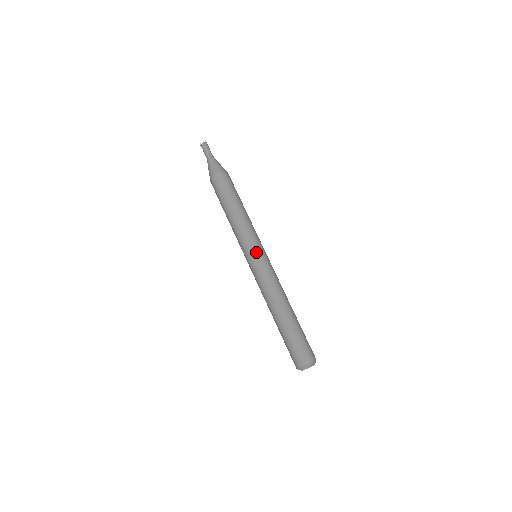
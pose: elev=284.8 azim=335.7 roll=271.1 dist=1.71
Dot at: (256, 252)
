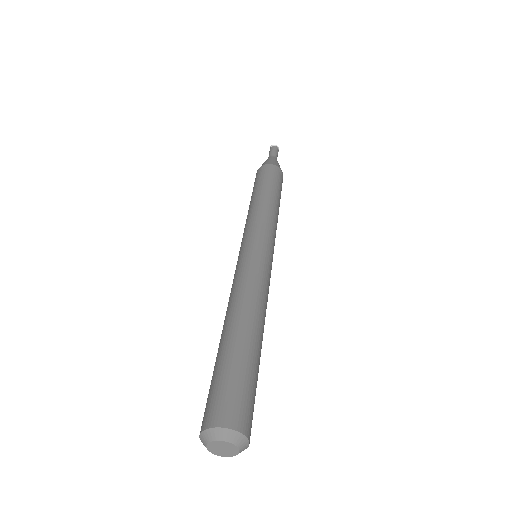
Dot at: (260, 242)
